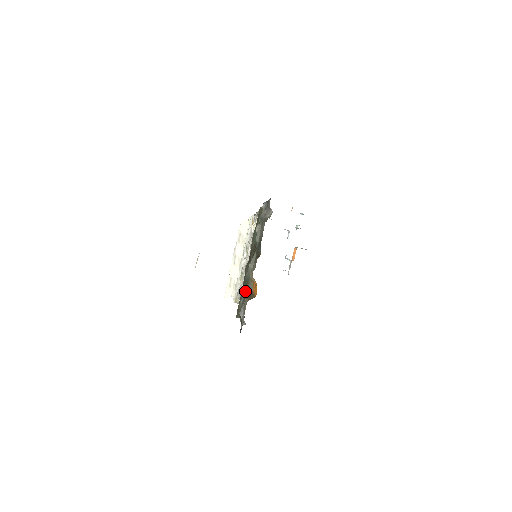
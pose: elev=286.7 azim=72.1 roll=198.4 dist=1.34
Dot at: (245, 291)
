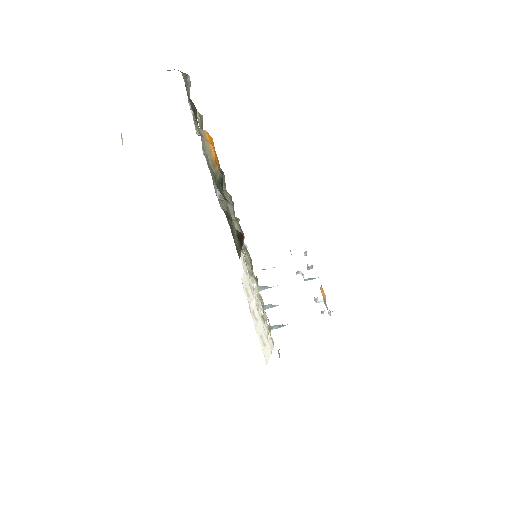
Dot at: occluded
